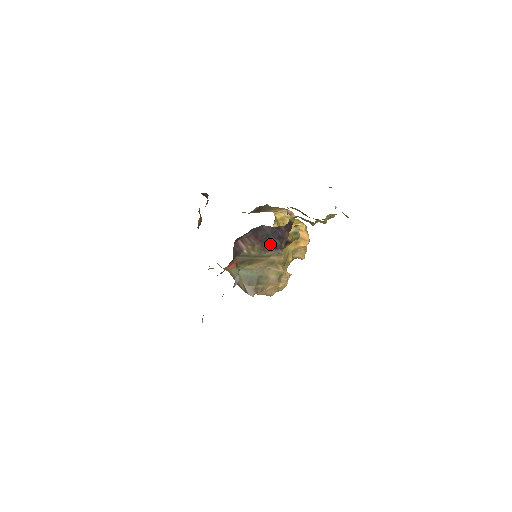
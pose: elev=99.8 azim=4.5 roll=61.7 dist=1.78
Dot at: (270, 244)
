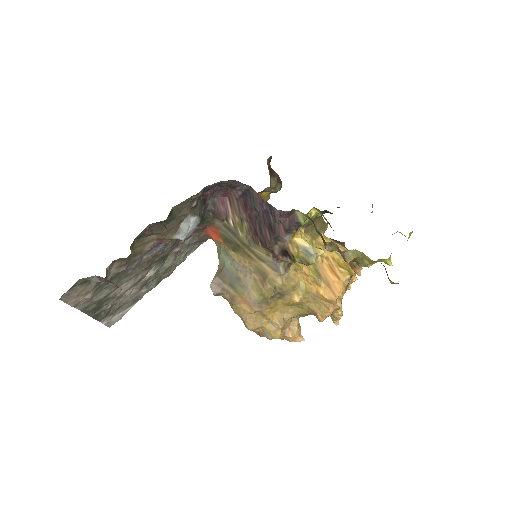
Dot at: (260, 232)
